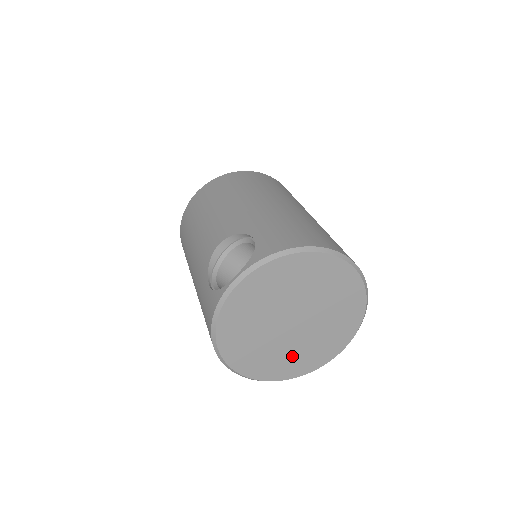
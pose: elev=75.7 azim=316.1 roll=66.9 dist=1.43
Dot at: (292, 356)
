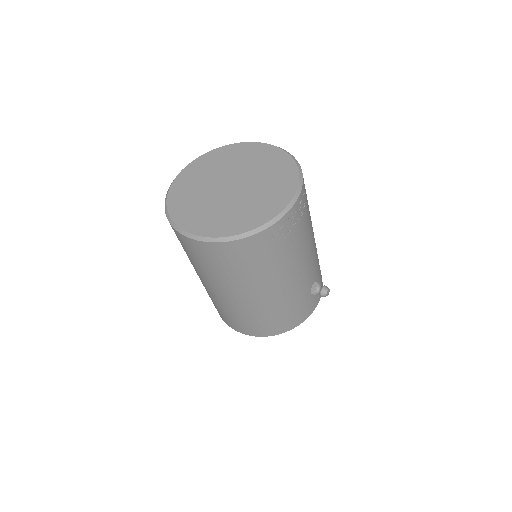
Dot at: (241, 211)
